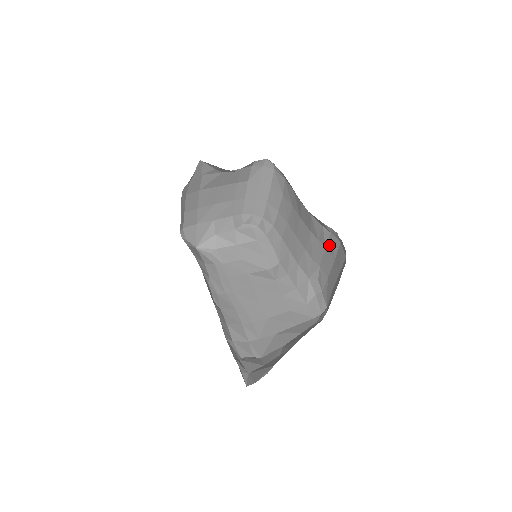
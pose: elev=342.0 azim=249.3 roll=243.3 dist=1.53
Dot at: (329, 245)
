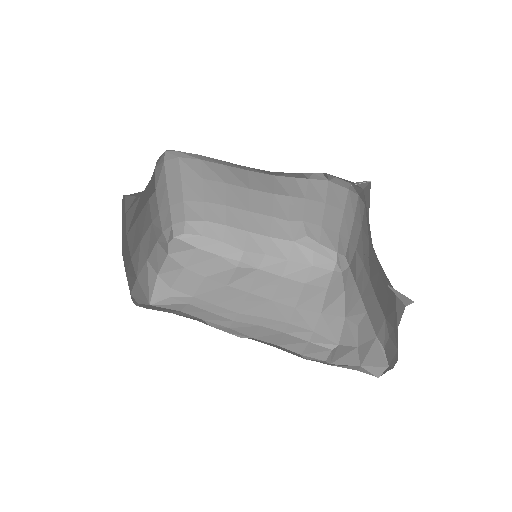
Dot at: occluded
